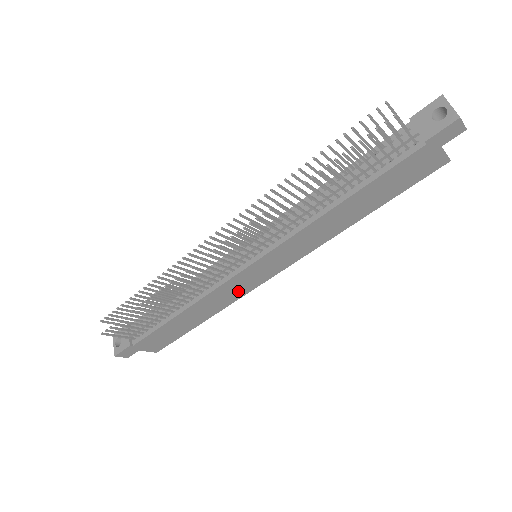
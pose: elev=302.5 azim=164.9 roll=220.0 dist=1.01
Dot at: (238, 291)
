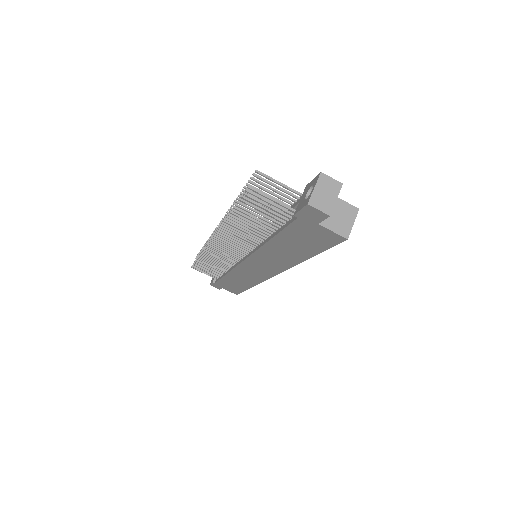
Dot at: (254, 277)
